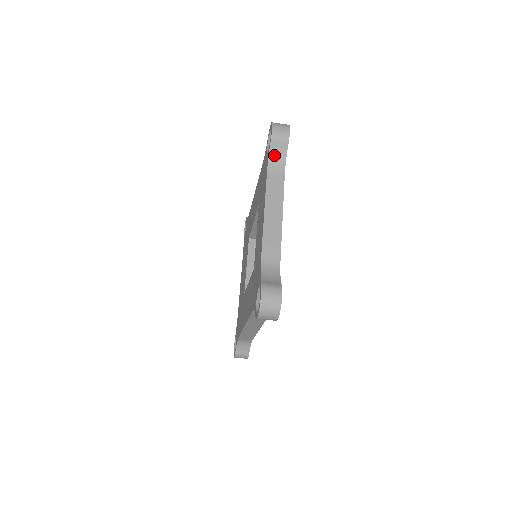
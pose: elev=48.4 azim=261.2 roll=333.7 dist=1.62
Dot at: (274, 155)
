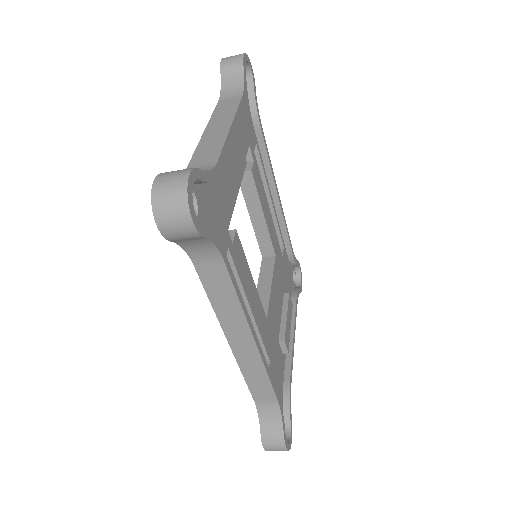
Dot at: (228, 84)
